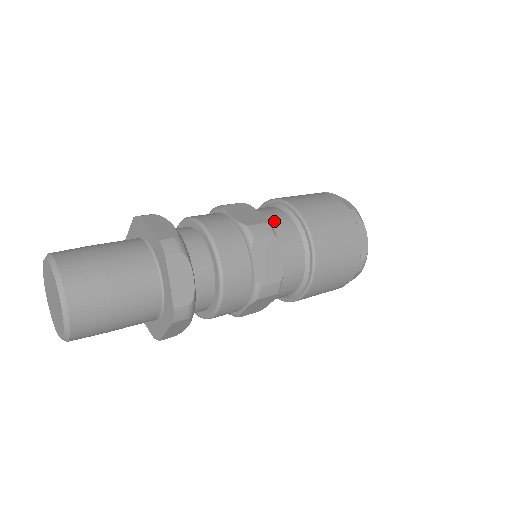
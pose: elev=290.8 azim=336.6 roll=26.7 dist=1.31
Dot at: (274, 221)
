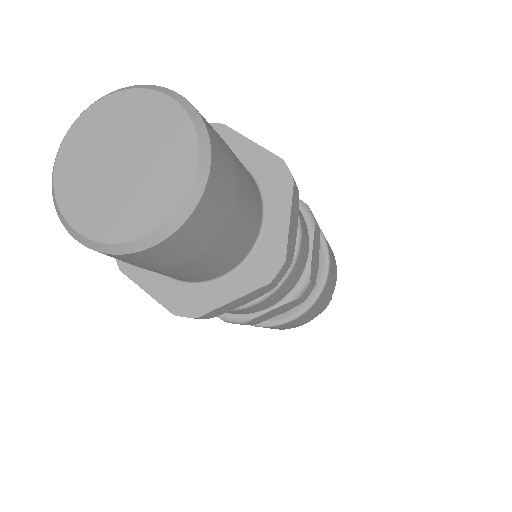
Dot at: occluded
